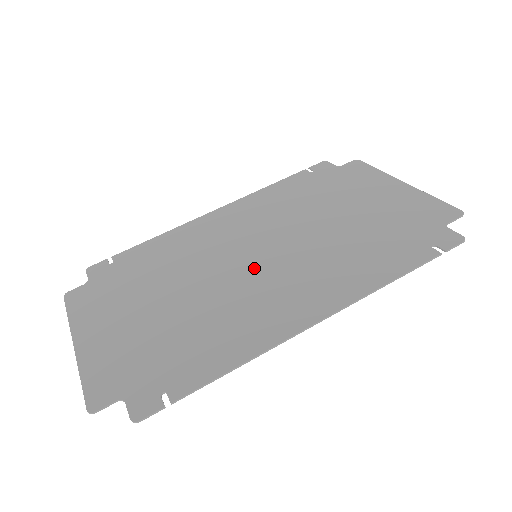
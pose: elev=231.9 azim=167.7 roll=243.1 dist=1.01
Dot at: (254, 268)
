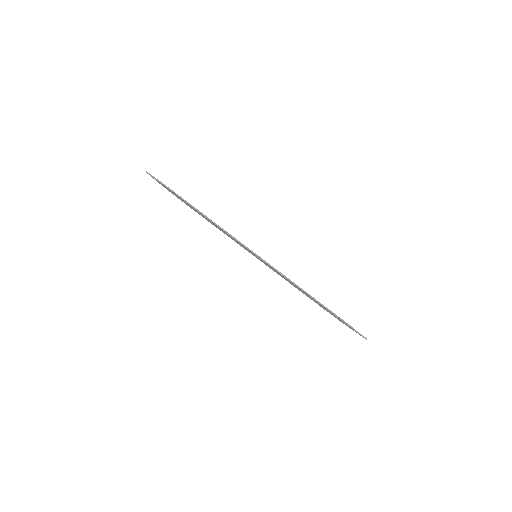
Dot at: occluded
